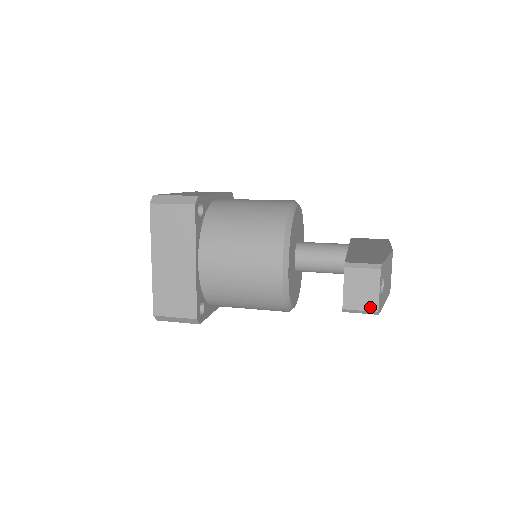
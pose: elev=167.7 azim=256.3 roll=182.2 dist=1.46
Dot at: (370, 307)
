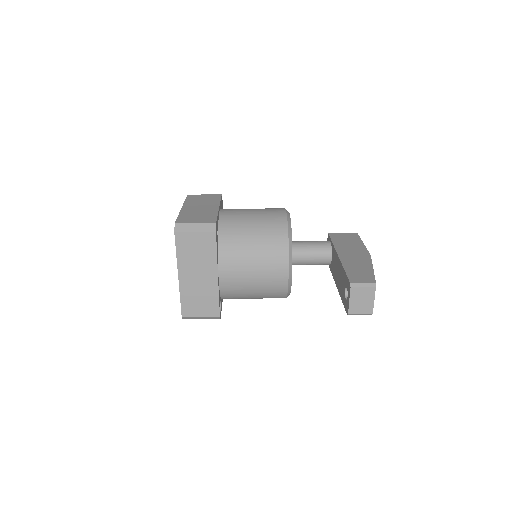
Dot at: (367, 311)
